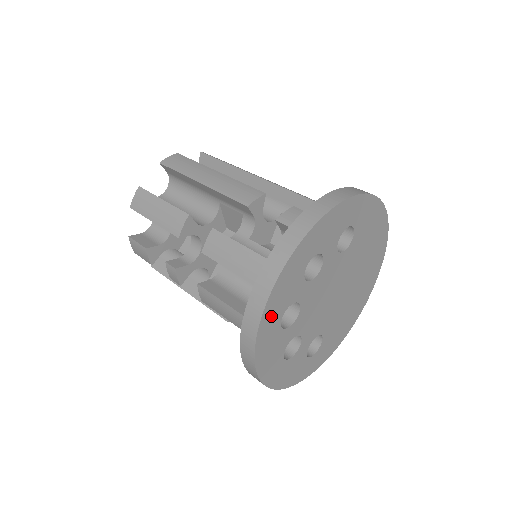
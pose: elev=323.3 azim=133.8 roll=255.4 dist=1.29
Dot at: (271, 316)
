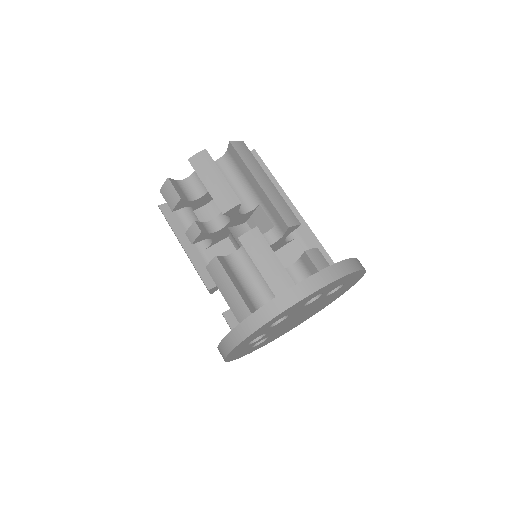
Dot at: (277, 318)
